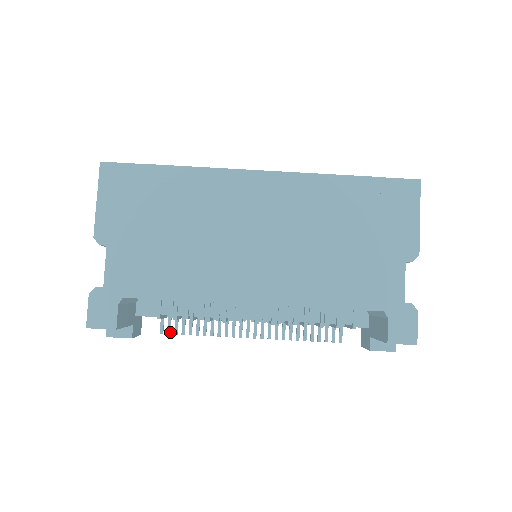
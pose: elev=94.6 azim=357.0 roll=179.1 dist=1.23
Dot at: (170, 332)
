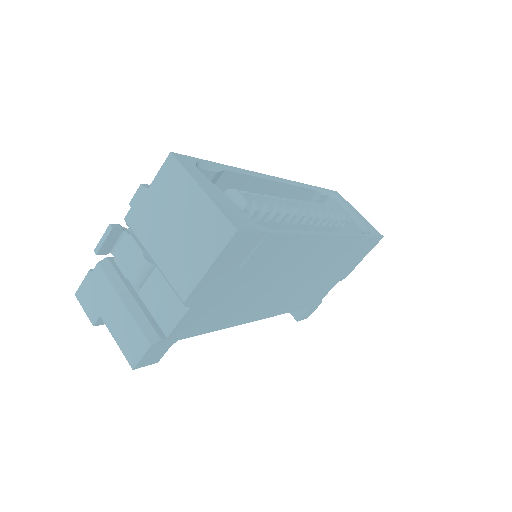
Dot at: occluded
